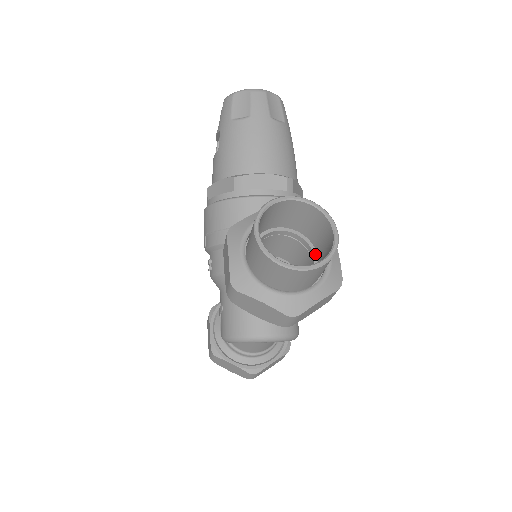
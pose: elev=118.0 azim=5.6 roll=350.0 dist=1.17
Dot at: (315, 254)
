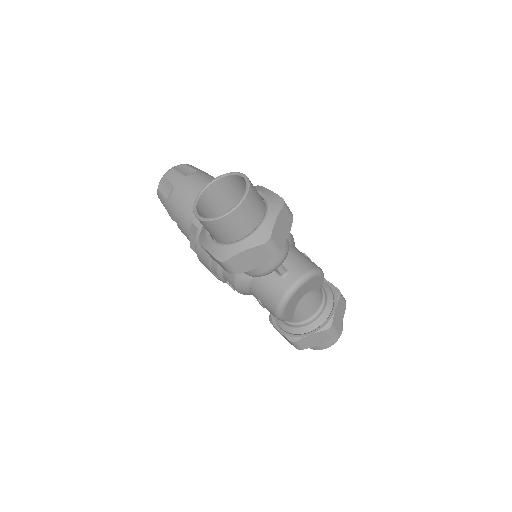
Dot at: occluded
